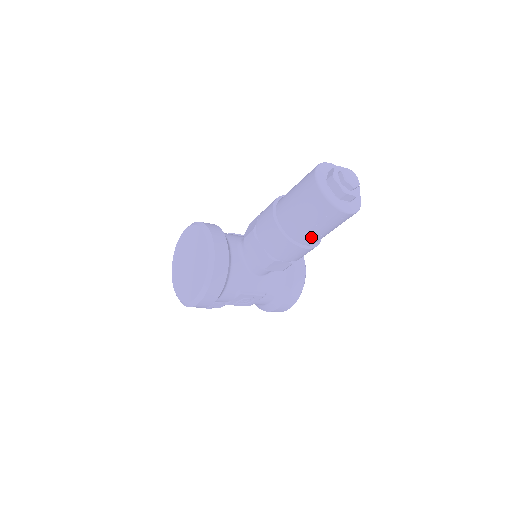
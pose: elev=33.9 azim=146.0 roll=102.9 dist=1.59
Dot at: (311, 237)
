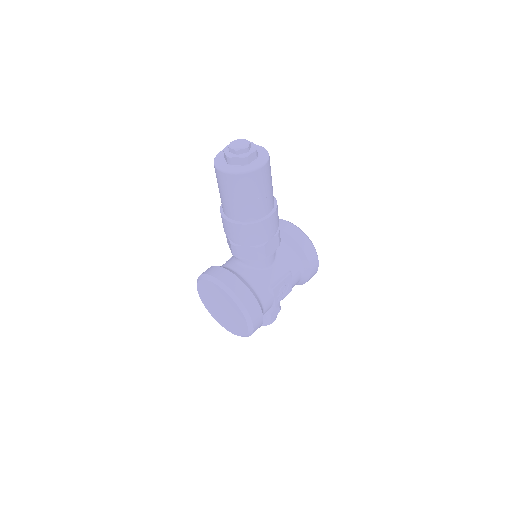
Dot at: (264, 206)
